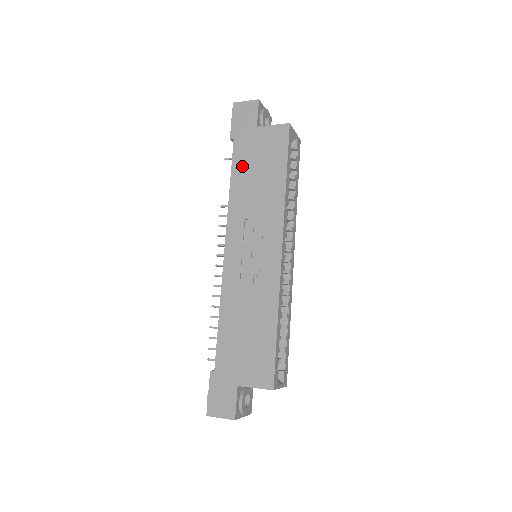
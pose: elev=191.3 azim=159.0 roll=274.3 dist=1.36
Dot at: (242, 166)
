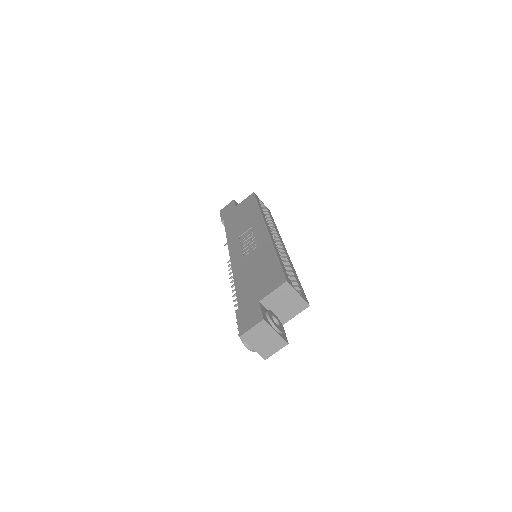
Dot at: (231, 223)
